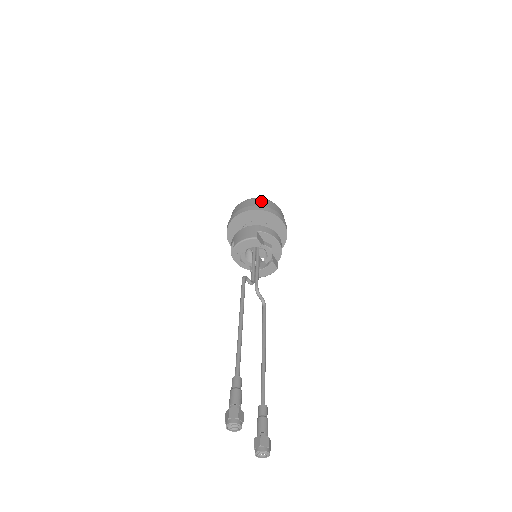
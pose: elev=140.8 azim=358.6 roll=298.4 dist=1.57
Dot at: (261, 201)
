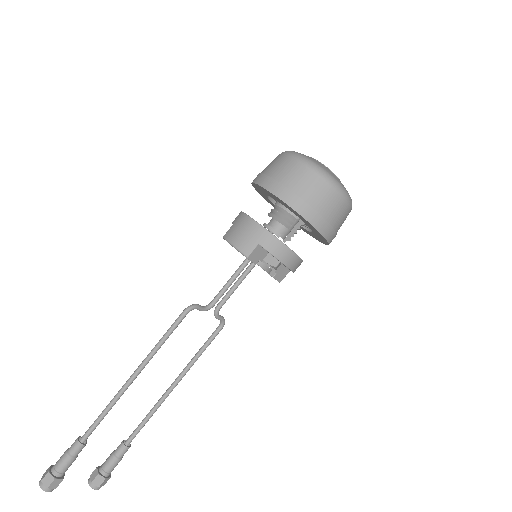
Dot at: (312, 183)
